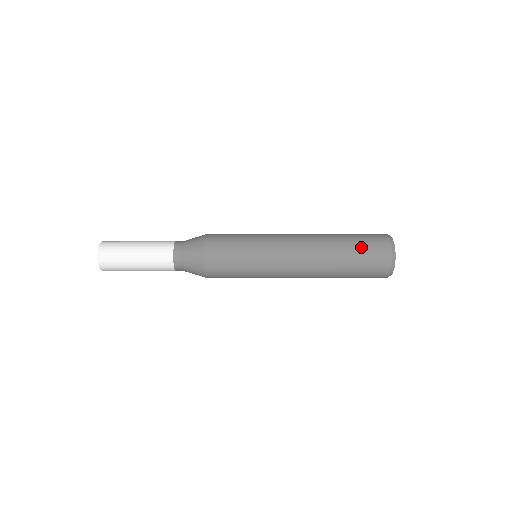
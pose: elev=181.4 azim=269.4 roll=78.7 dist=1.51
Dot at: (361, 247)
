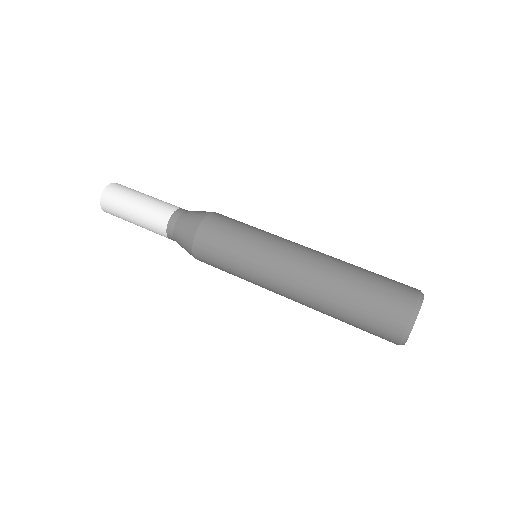
Dot at: (361, 327)
